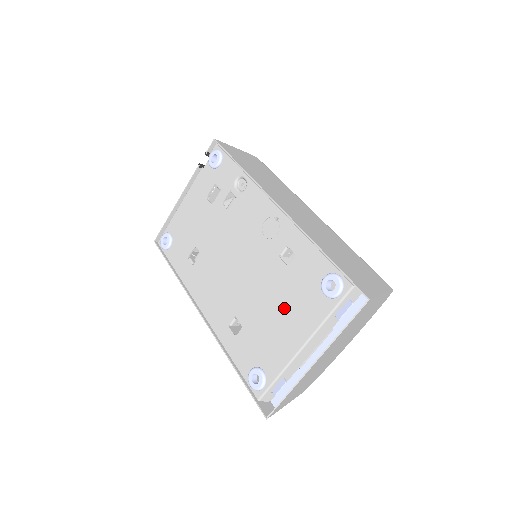
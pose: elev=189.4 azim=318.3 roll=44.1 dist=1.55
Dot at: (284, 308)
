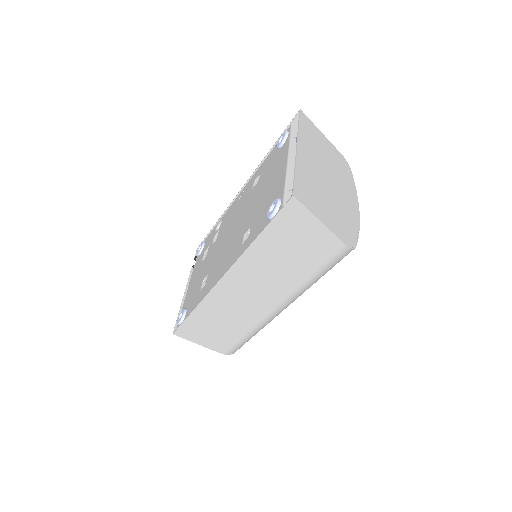
Dot at: (267, 182)
